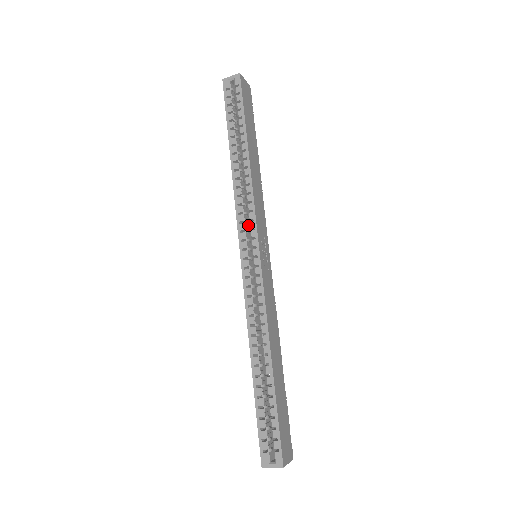
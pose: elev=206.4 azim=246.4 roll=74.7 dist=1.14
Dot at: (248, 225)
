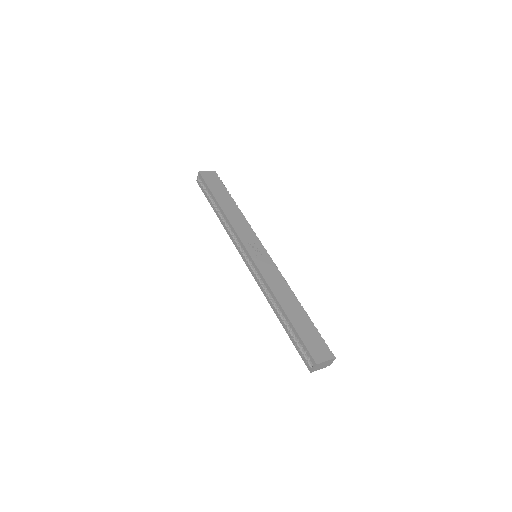
Dot at: occluded
